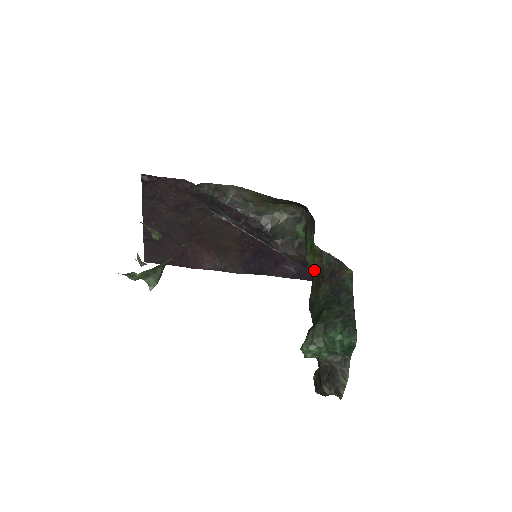
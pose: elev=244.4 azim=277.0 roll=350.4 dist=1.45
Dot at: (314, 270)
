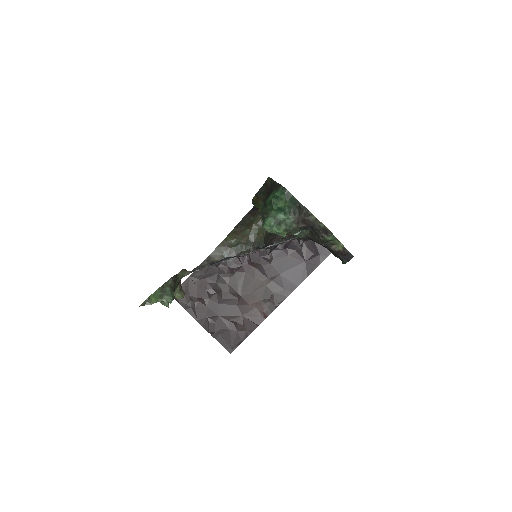
Dot at: occluded
